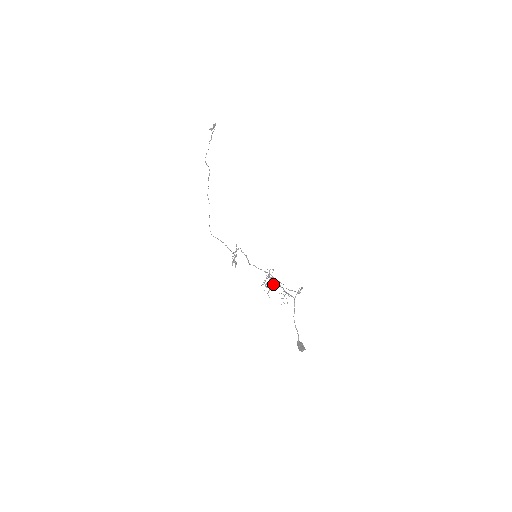
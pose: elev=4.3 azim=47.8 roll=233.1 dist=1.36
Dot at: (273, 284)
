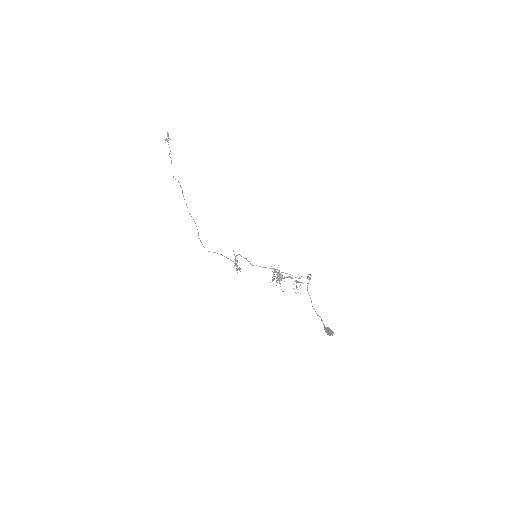
Dot at: (282, 277)
